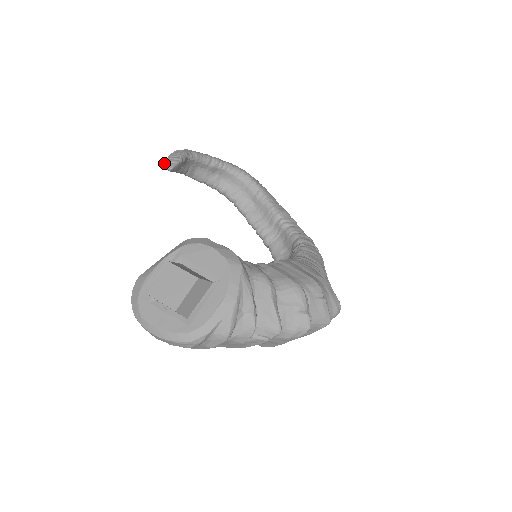
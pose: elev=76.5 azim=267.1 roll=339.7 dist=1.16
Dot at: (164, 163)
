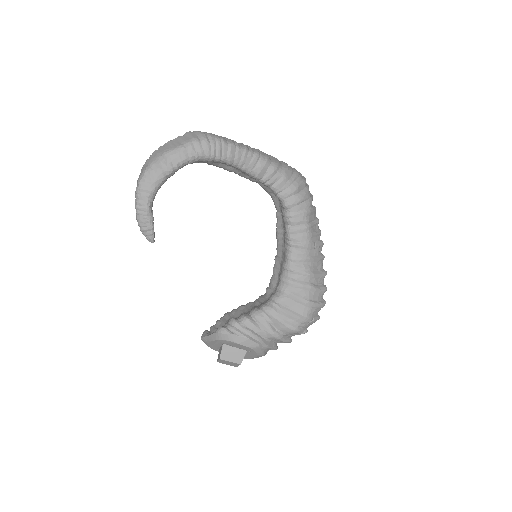
Dot at: (140, 230)
